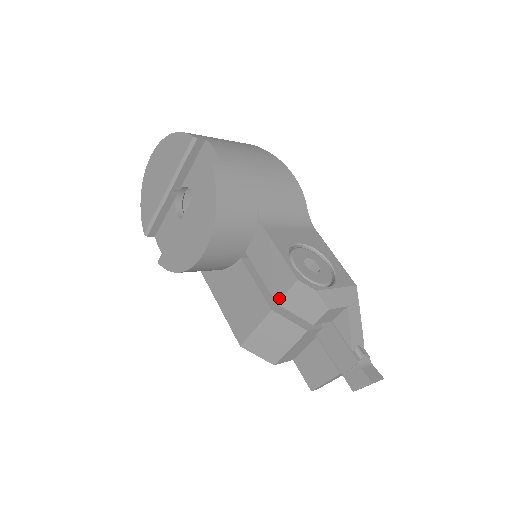
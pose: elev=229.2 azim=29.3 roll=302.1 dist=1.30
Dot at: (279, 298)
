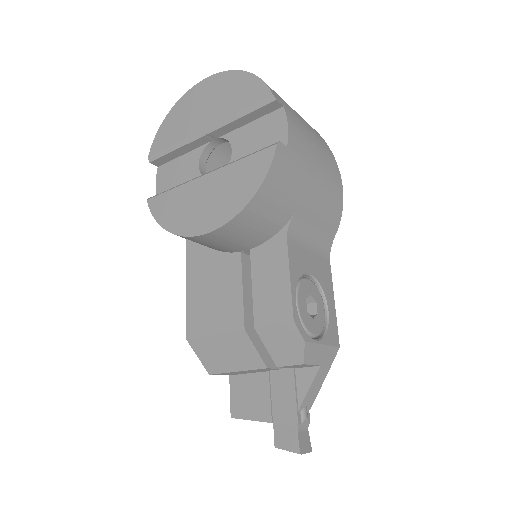
Dot at: (261, 324)
